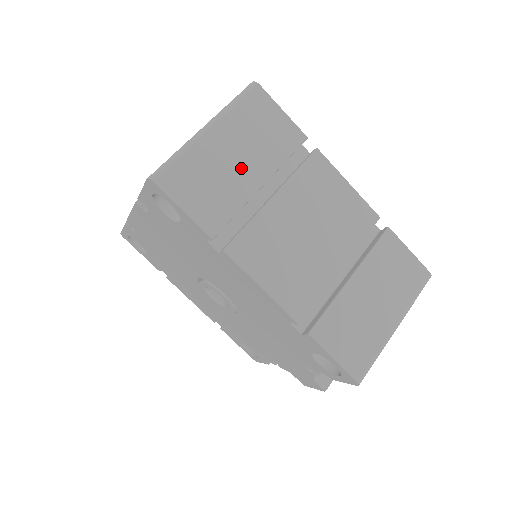
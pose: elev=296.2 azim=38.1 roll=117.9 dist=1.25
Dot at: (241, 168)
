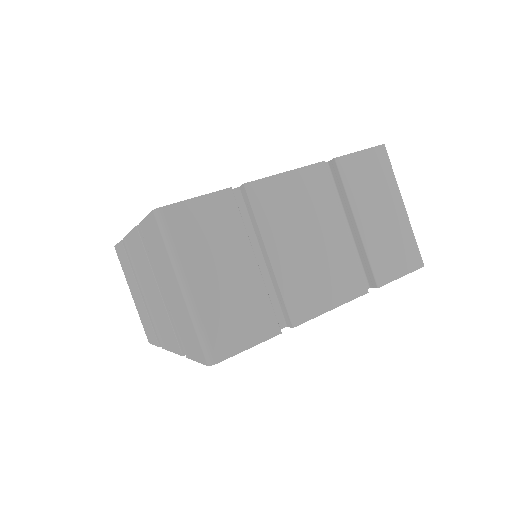
Dot at: (234, 274)
